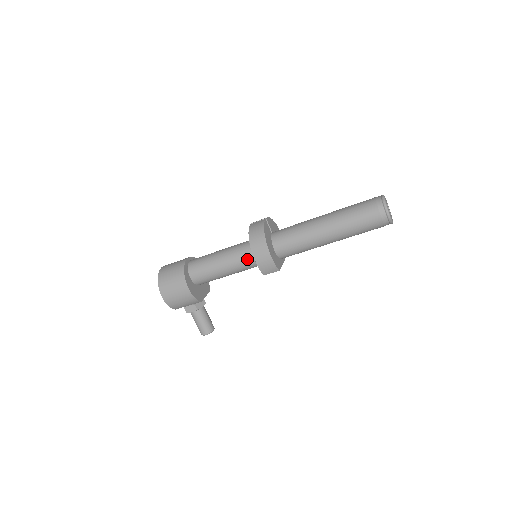
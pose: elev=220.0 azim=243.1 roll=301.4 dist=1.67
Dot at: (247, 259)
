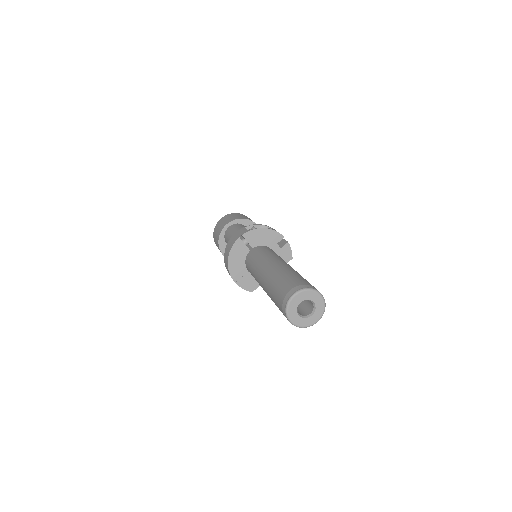
Dot at: occluded
